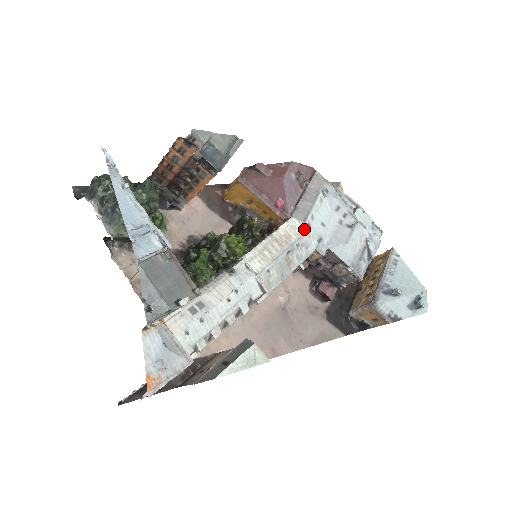
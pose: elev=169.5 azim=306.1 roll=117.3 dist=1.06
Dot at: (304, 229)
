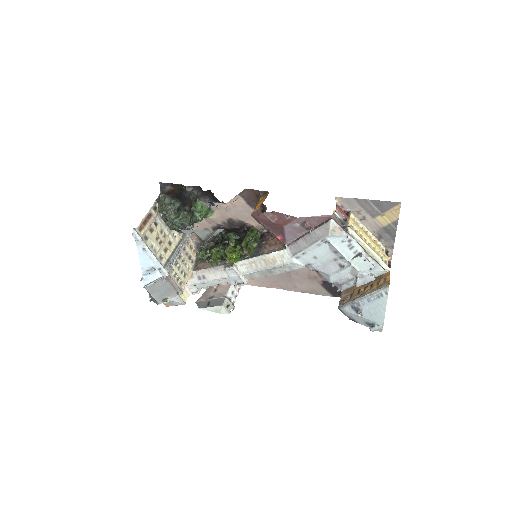
Dot at: (290, 260)
